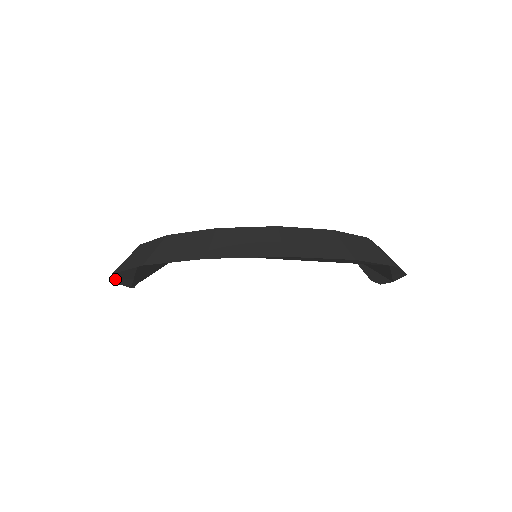
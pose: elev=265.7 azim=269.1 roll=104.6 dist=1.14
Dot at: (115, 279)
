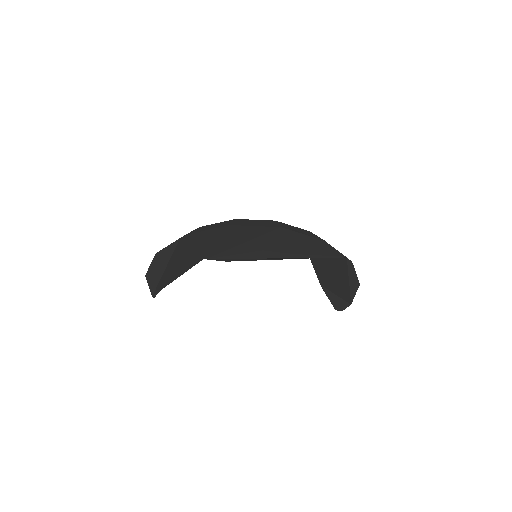
Dot at: (151, 269)
